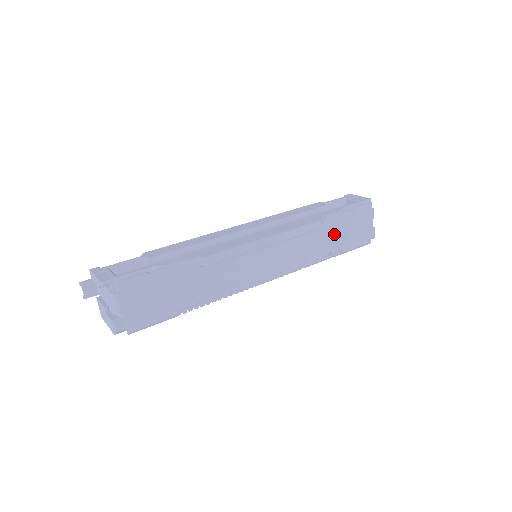
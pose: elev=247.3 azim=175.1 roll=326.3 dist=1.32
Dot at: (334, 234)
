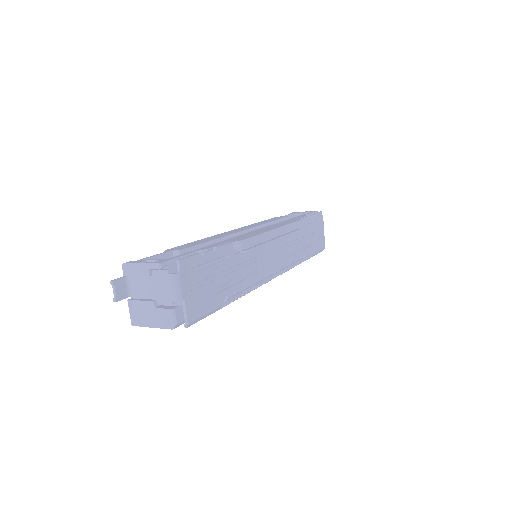
Dot at: (306, 237)
